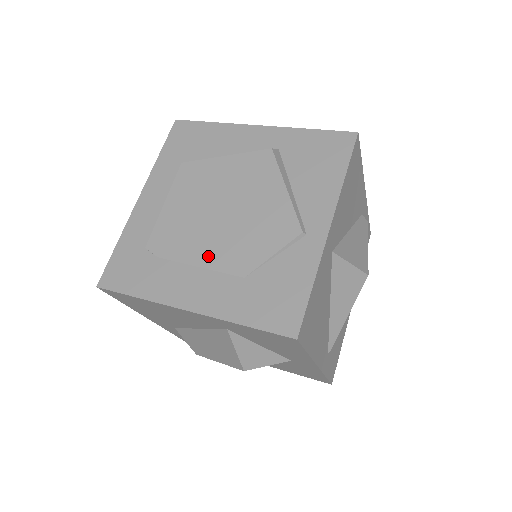
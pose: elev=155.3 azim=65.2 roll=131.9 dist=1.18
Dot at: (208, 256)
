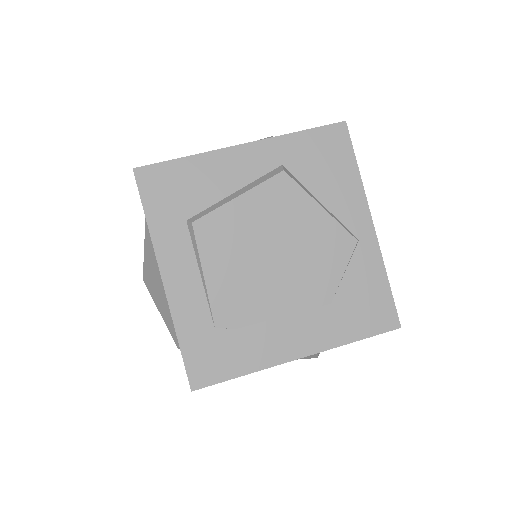
Dot at: (286, 302)
